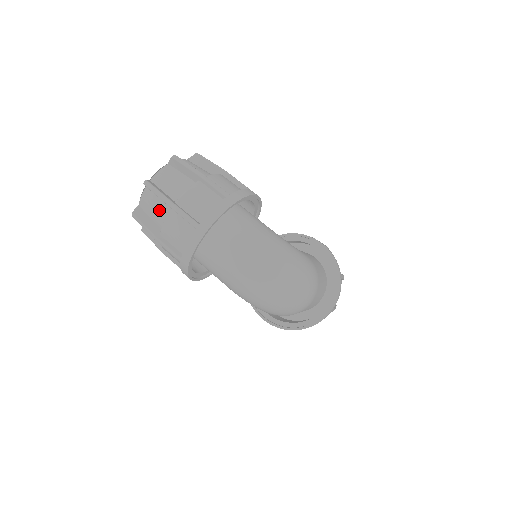
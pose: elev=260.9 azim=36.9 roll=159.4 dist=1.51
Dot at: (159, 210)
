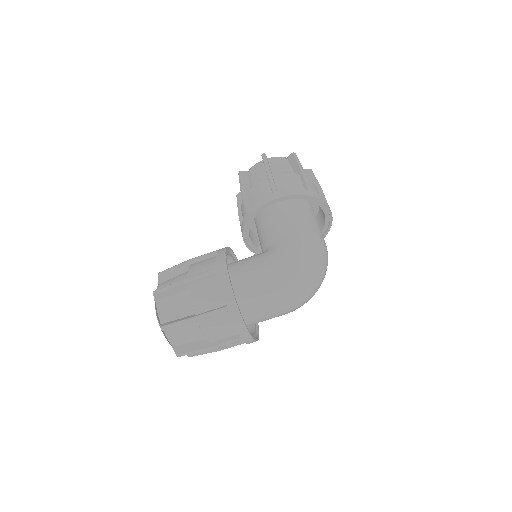
Dot at: occluded
